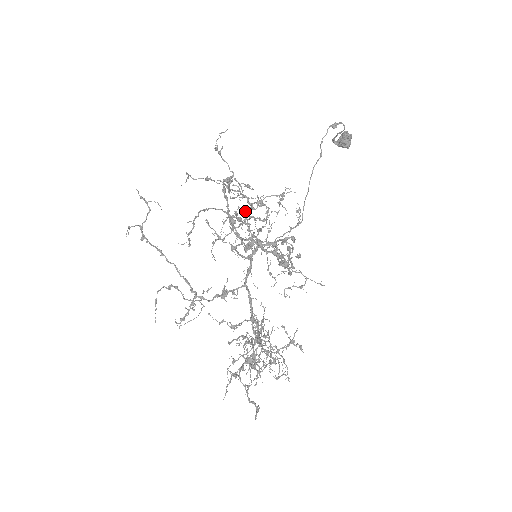
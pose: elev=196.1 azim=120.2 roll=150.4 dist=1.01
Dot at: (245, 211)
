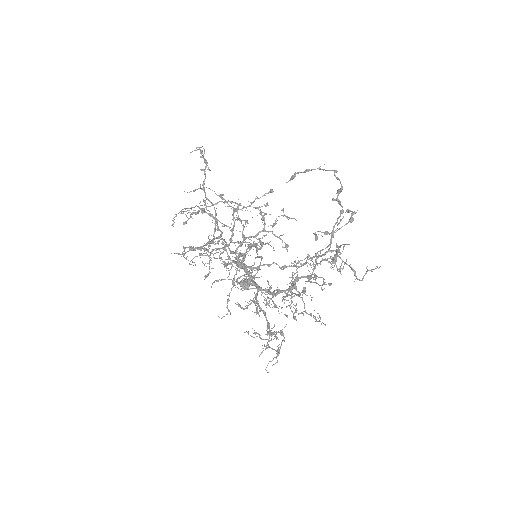
Dot at: (224, 243)
